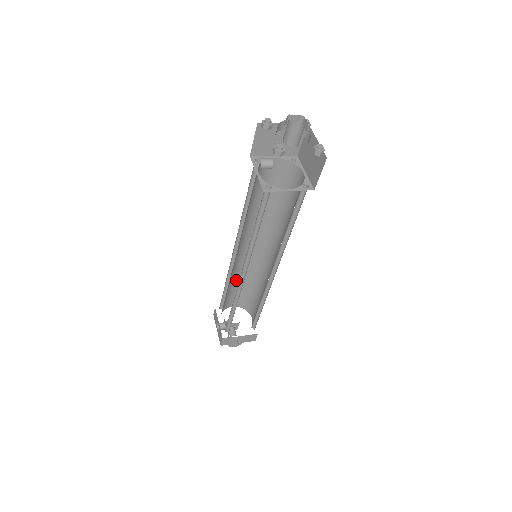
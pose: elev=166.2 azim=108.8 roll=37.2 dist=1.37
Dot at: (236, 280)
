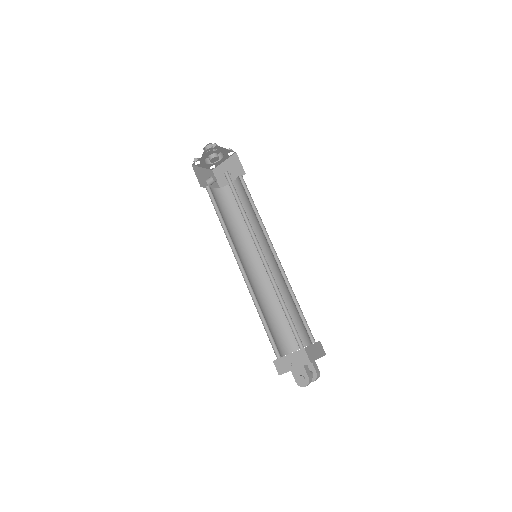
Dot at: occluded
